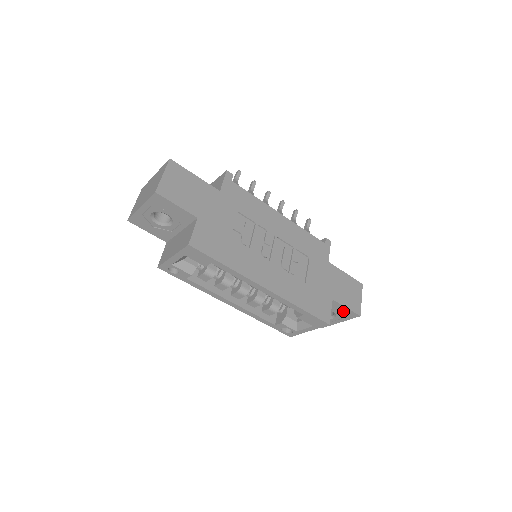
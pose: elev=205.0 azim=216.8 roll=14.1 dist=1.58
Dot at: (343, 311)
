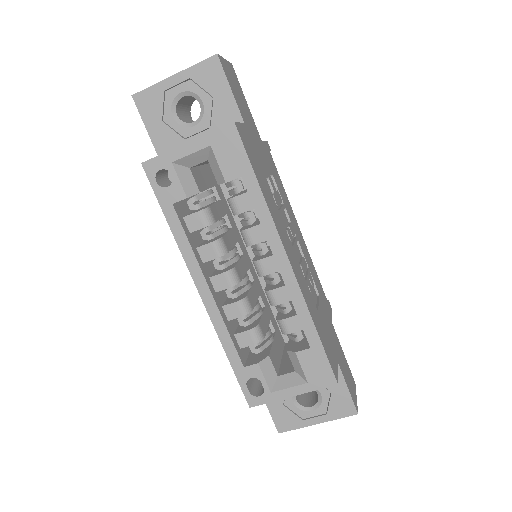
Dot at: (338, 395)
